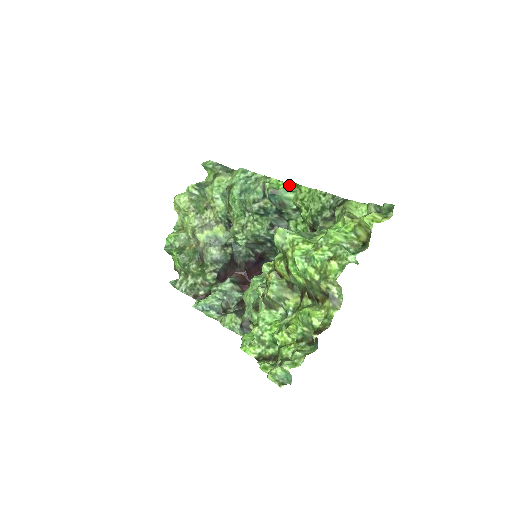
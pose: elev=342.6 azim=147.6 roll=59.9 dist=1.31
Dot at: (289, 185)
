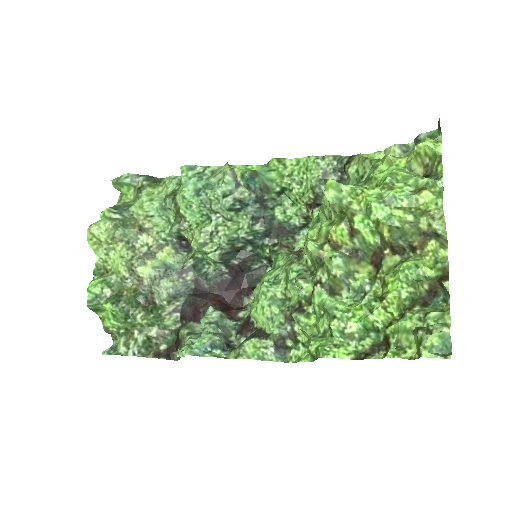
Dot at: (264, 165)
